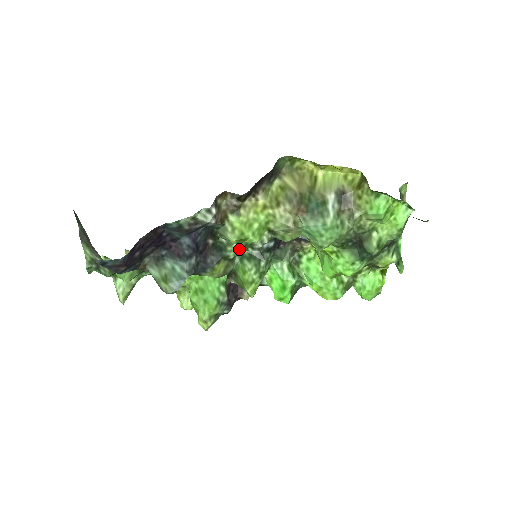
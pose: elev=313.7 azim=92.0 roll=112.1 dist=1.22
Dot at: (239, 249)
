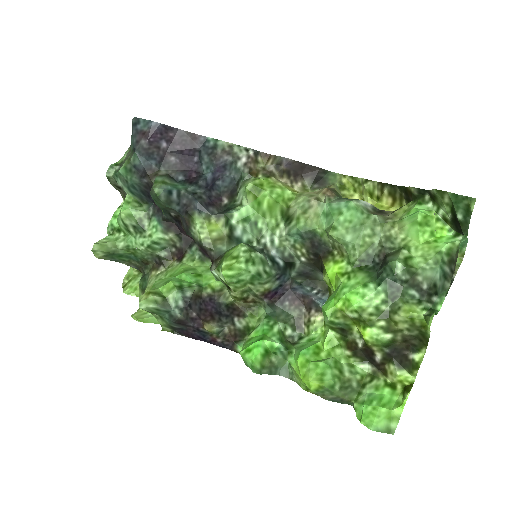
Dot at: (246, 218)
